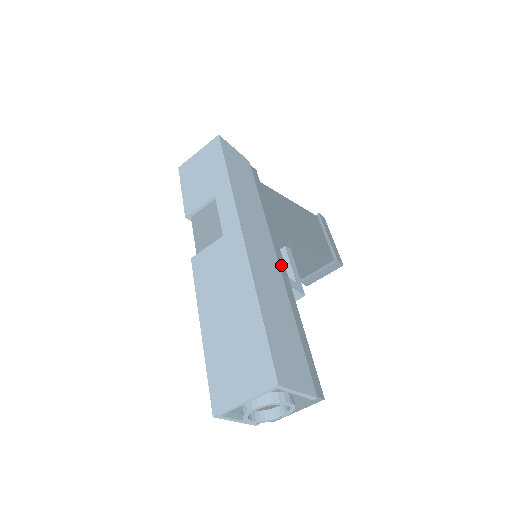
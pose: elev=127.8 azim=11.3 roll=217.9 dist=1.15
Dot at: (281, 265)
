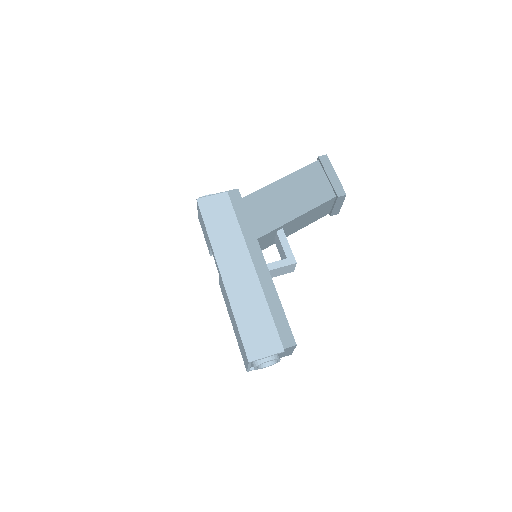
Dot at: (261, 265)
